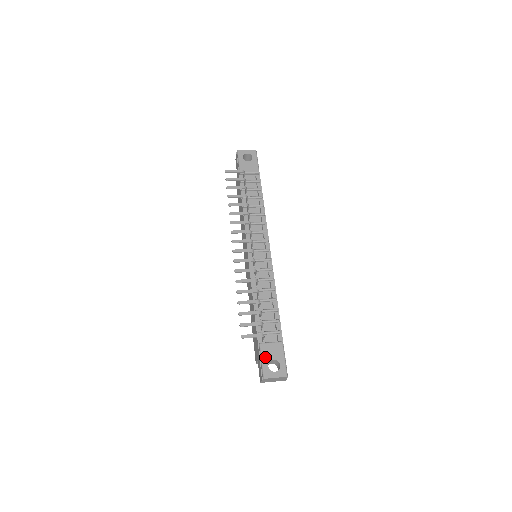
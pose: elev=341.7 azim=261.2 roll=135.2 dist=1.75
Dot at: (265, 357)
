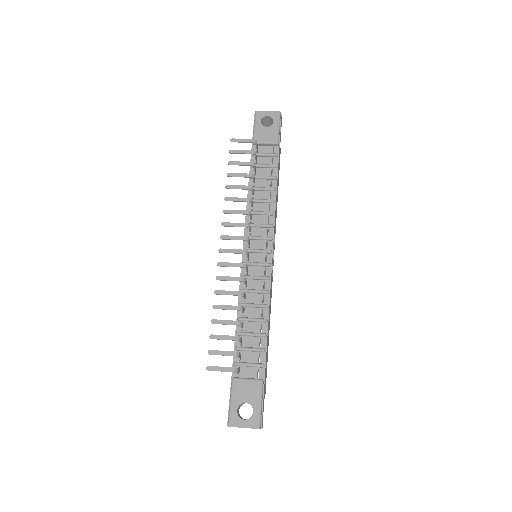
Dot at: (235, 398)
